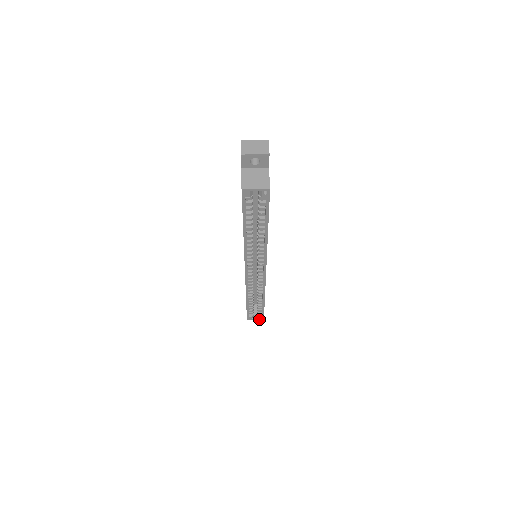
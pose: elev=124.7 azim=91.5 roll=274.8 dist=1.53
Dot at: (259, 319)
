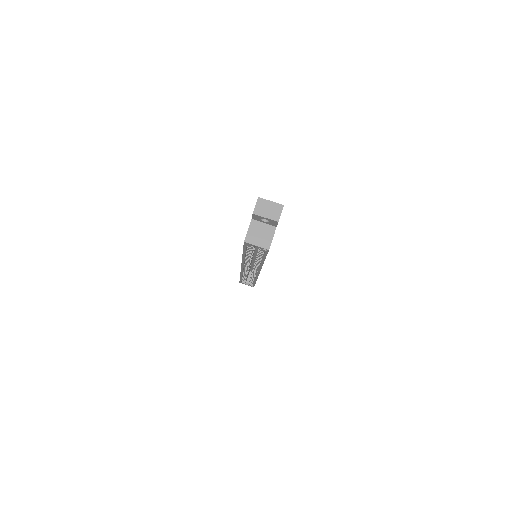
Dot at: occluded
